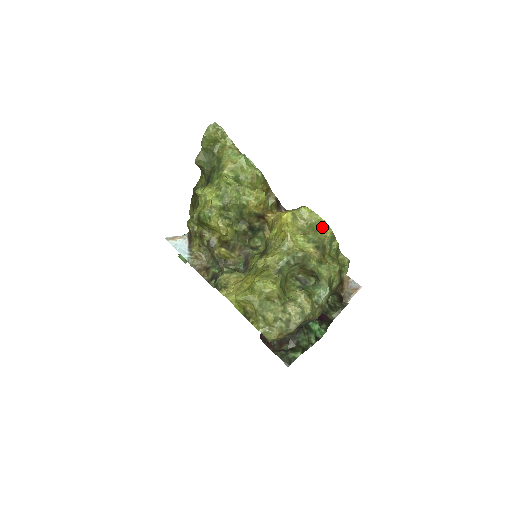
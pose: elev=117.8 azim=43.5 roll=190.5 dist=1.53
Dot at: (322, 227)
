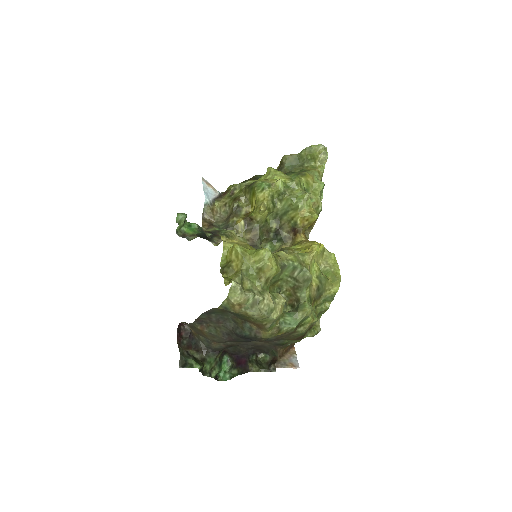
Dot at: (335, 279)
